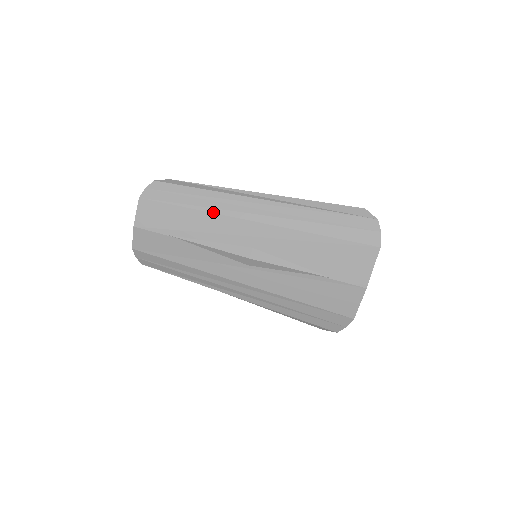
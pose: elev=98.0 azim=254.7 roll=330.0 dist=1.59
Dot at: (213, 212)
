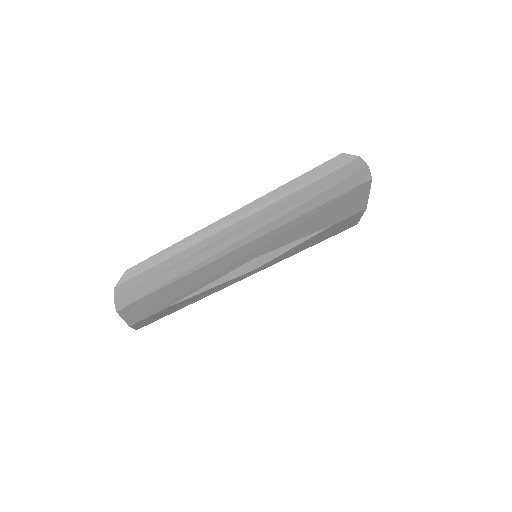
Dot at: (199, 268)
